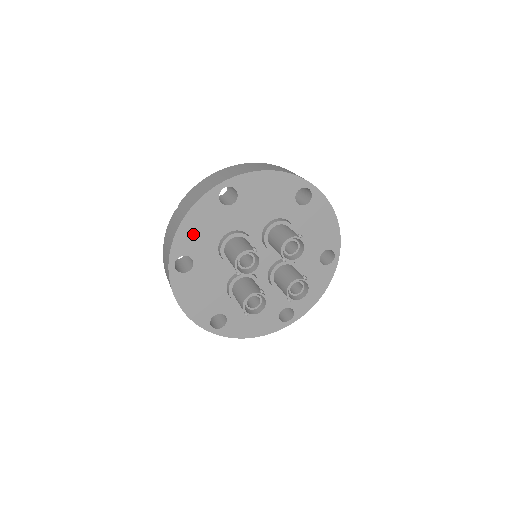
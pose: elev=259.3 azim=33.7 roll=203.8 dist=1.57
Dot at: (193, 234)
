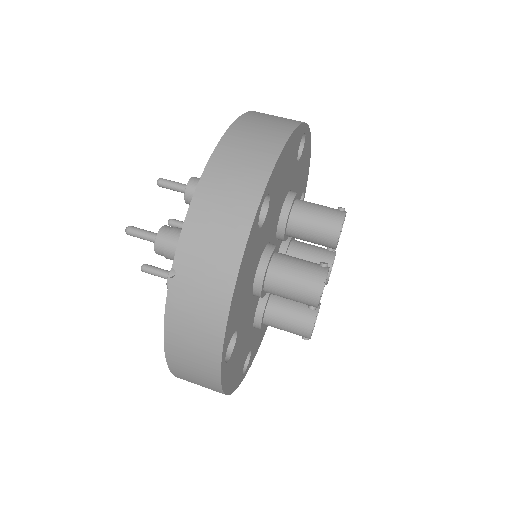
Dot at: (238, 300)
